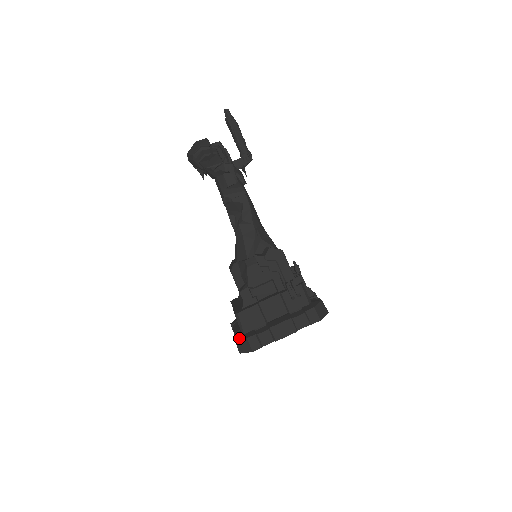
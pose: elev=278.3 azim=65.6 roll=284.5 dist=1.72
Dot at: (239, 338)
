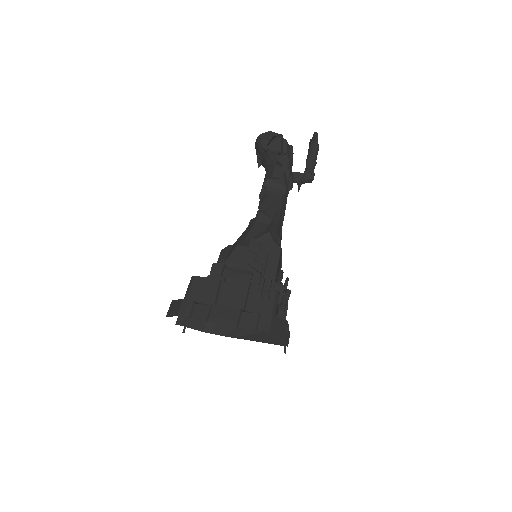
Dot at: occluded
